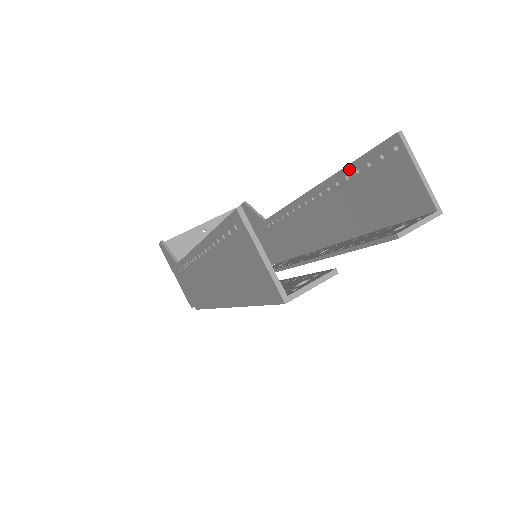
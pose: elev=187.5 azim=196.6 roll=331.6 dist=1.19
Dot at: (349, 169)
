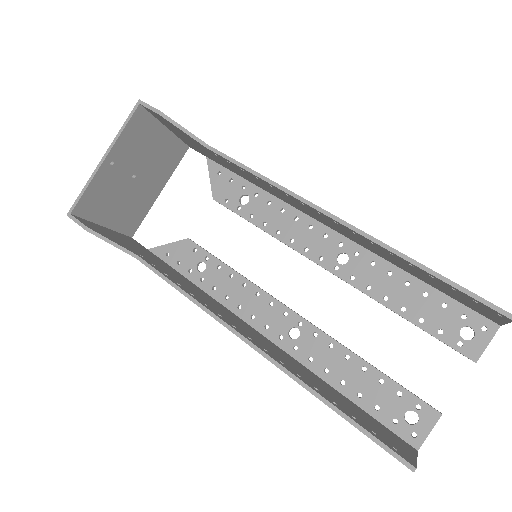
Dot at: (421, 270)
